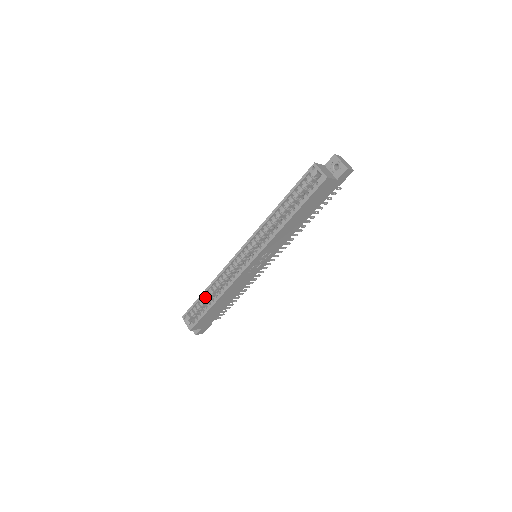
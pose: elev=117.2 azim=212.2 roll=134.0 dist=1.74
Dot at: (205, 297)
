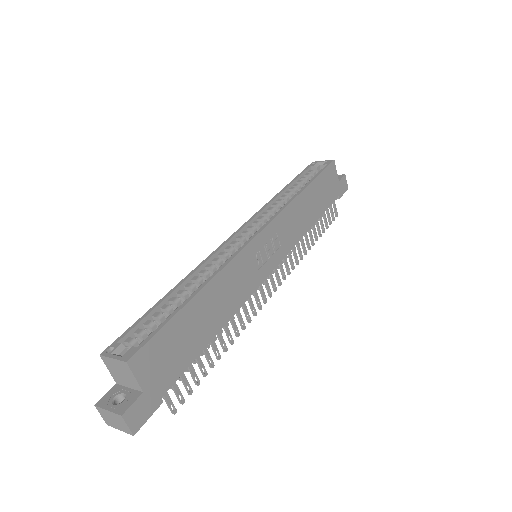
Dot at: (167, 305)
